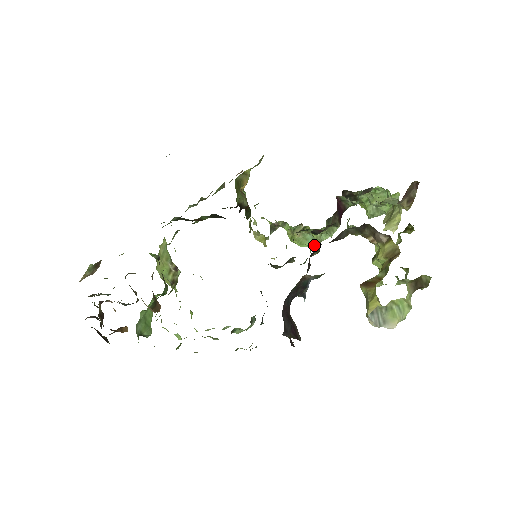
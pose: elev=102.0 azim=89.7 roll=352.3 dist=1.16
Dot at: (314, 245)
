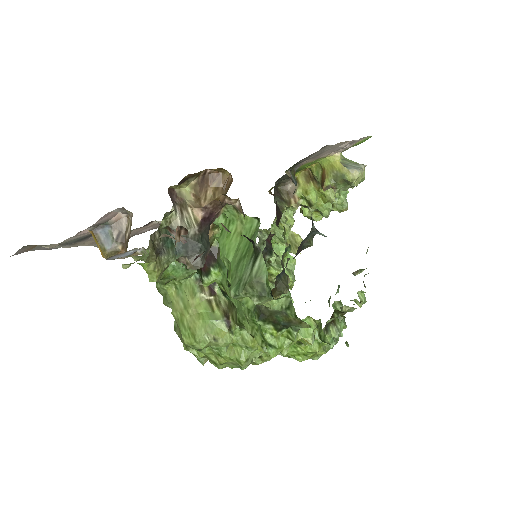
Dot at: (288, 294)
